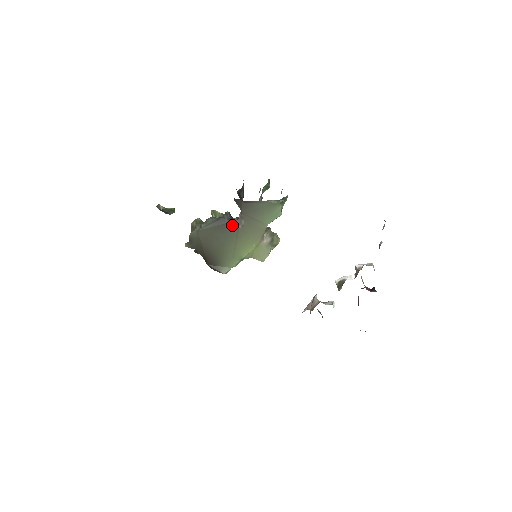
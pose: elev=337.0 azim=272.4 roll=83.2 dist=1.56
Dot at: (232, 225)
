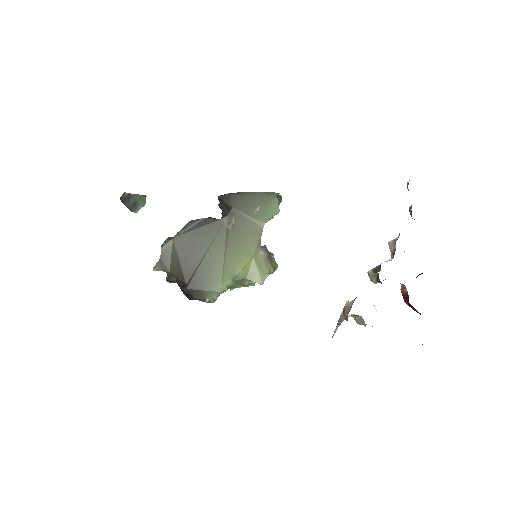
Dot at: (219, 225)
